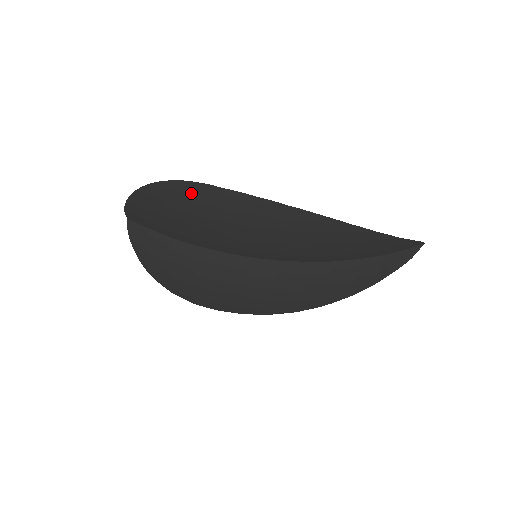
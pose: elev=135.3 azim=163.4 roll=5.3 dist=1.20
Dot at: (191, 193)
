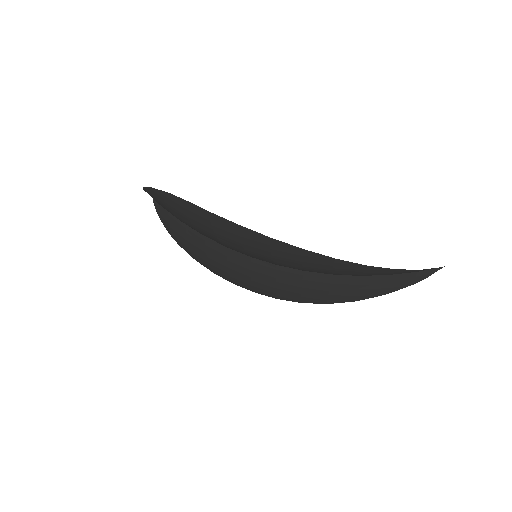
Dot at: (183, 206)
